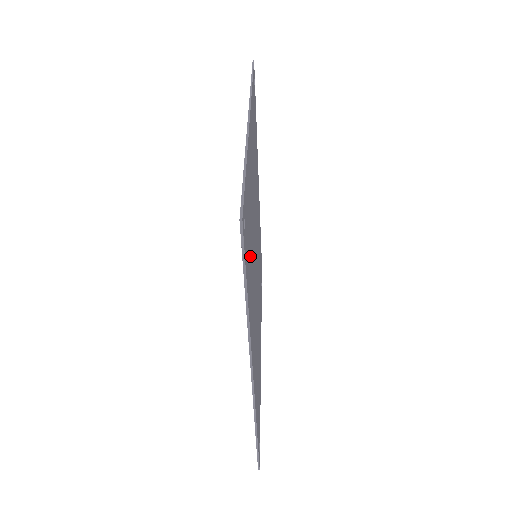
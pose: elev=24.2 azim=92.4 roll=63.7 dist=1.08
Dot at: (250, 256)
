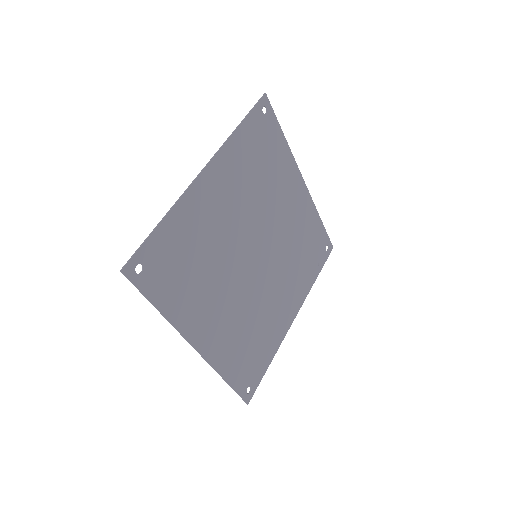
Dot at: (185, 275)
